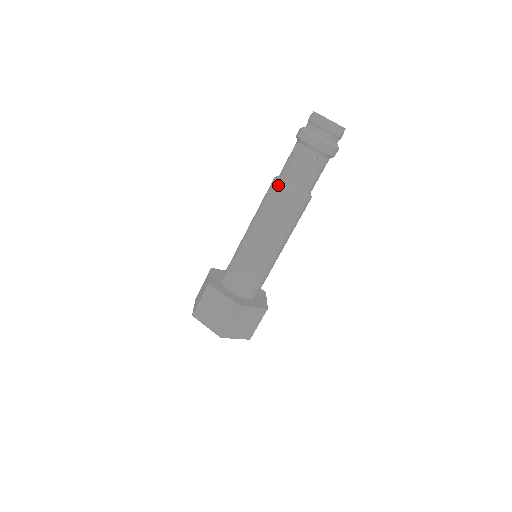
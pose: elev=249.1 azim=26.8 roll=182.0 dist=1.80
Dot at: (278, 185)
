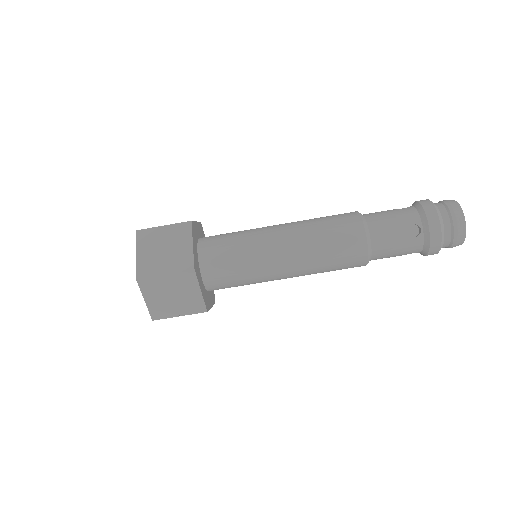
Dot at: (358, 217)
